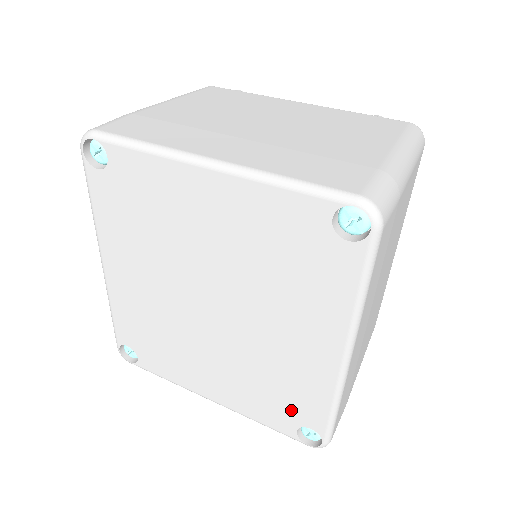
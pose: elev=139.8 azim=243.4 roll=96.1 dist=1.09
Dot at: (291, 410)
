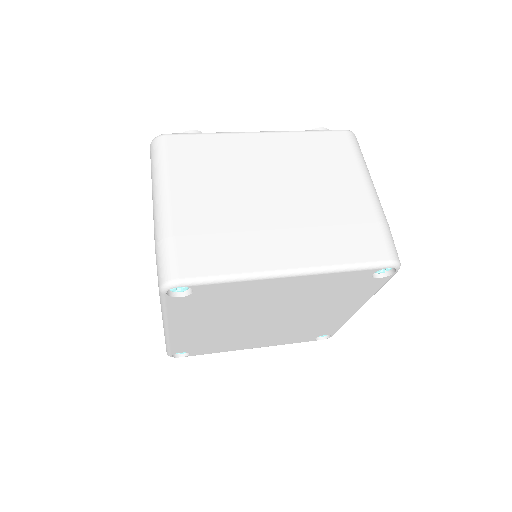
Dot at: (314, 334)
